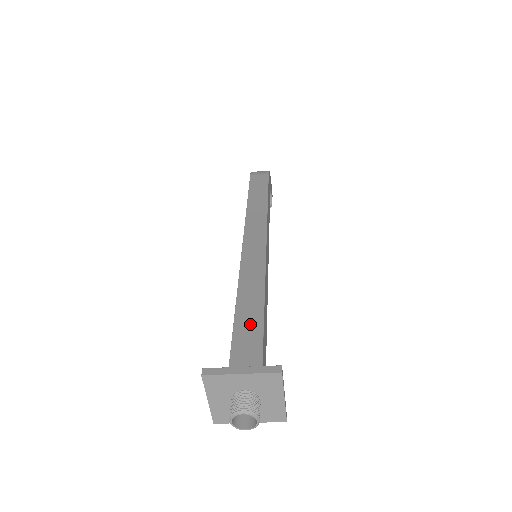
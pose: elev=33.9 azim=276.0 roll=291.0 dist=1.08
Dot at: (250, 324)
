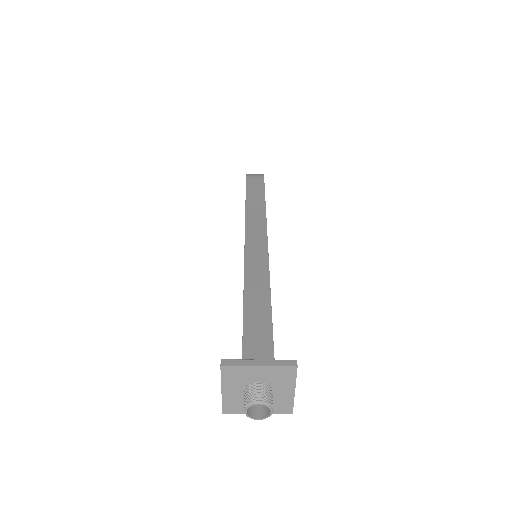
Dot at: (259, 320)
